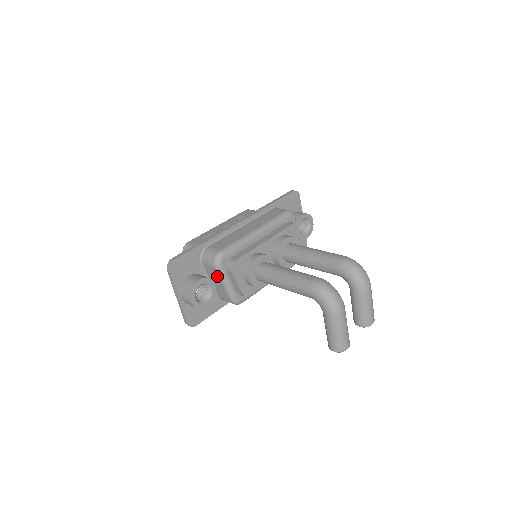
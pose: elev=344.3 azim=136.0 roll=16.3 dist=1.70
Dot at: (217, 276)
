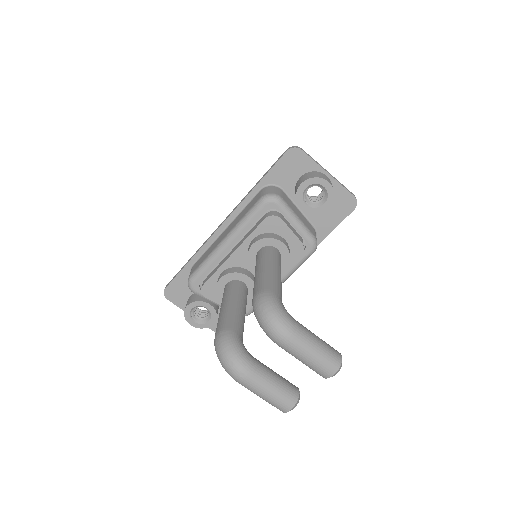
Dot at: occluded
